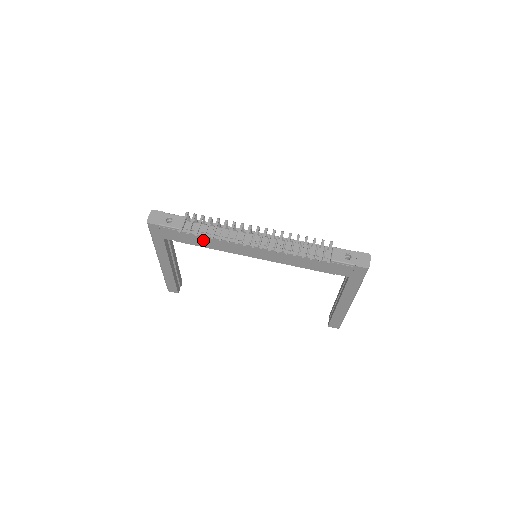
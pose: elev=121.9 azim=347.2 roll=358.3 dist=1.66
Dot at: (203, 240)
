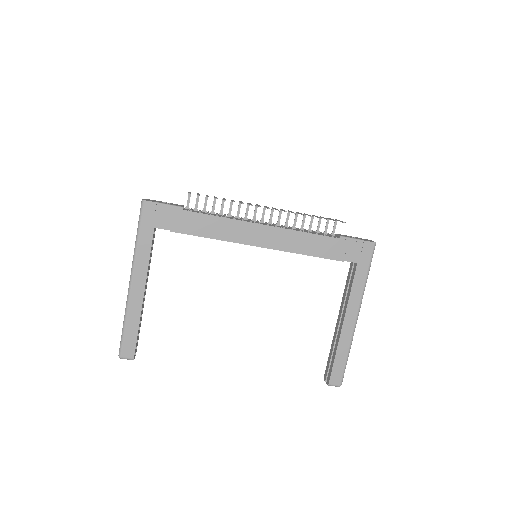
Dot at: (205, 223)
